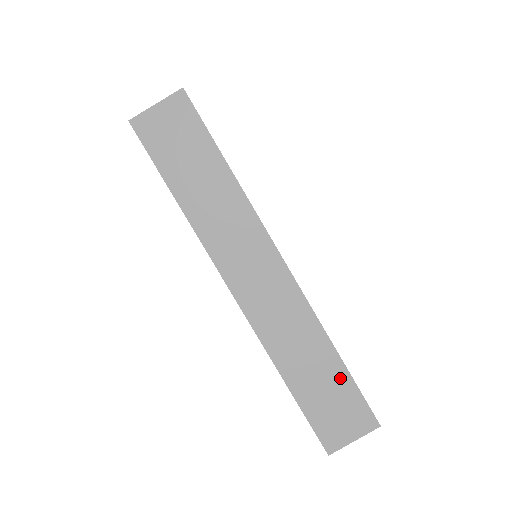
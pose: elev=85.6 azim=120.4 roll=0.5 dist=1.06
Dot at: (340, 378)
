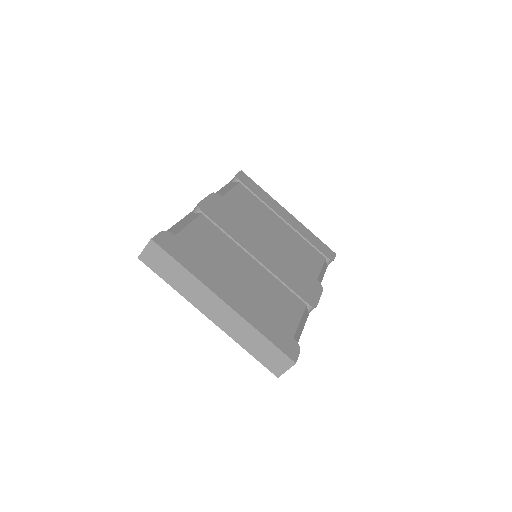
Dot at: (269, 346)
